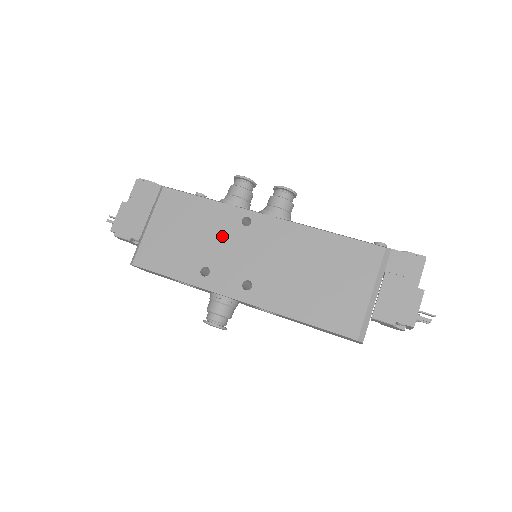
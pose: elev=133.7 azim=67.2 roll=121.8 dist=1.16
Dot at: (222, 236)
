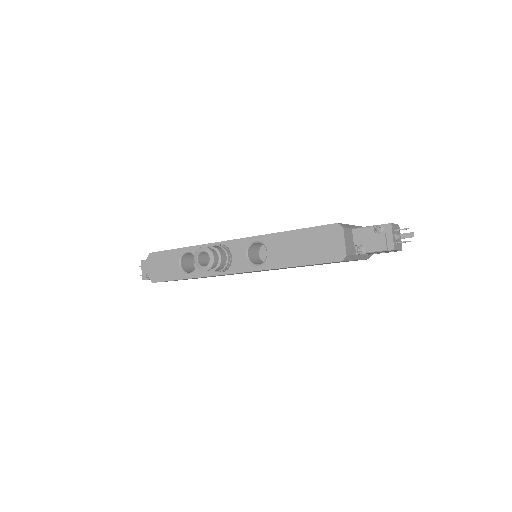
Dot at: occluded
